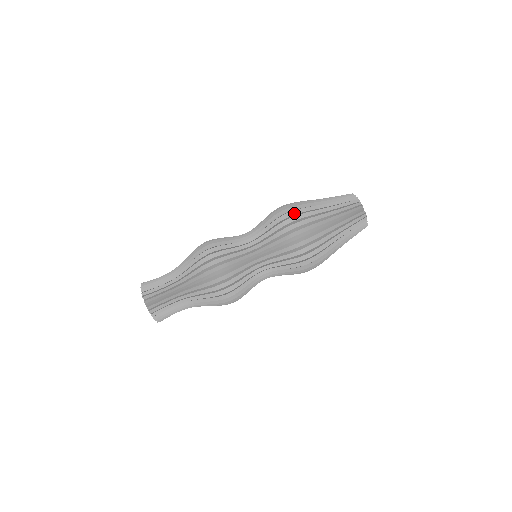
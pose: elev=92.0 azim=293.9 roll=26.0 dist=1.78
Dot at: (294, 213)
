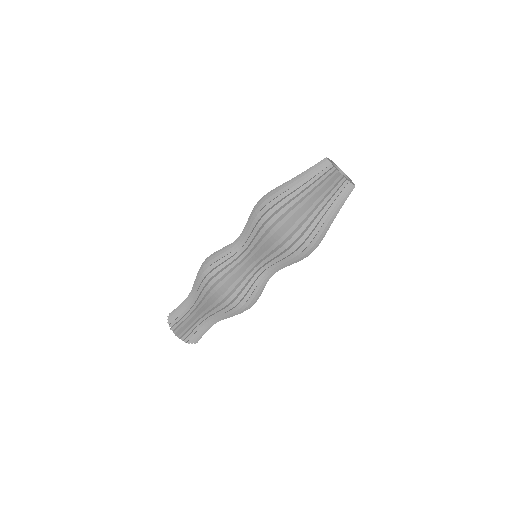
Dot at: (266, 203)
